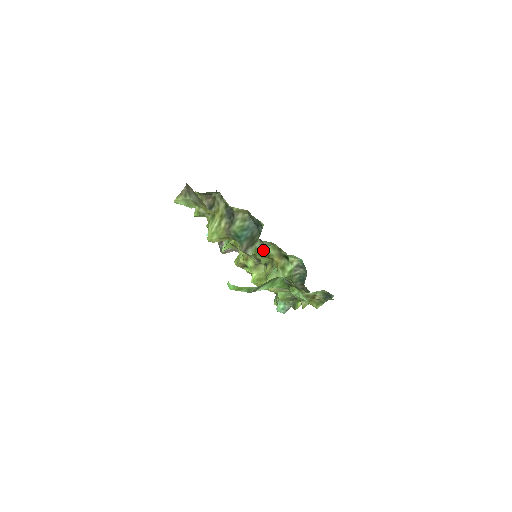
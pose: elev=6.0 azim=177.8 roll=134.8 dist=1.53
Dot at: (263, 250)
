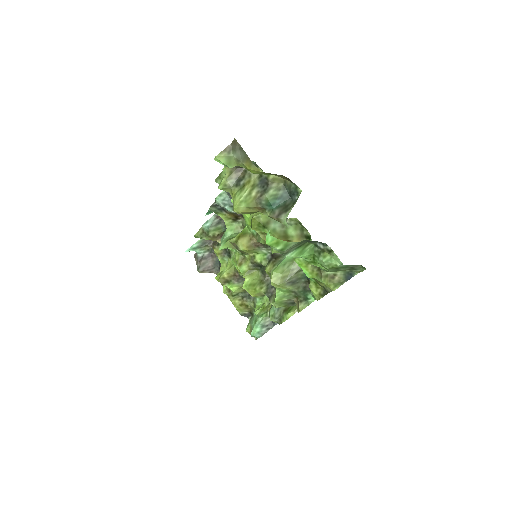
Dot at: (282, 232)
